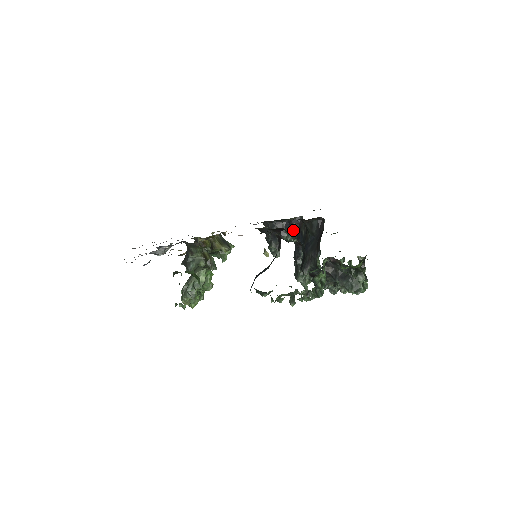
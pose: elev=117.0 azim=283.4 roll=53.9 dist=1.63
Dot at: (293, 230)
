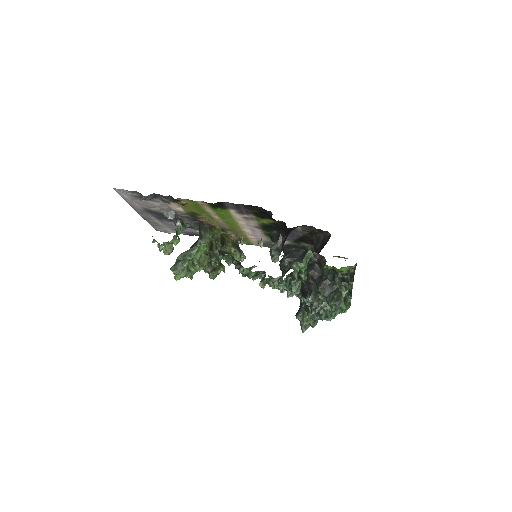
Dot at: occluded
